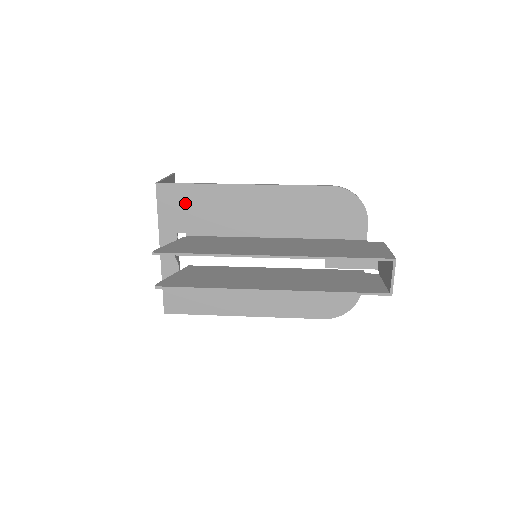
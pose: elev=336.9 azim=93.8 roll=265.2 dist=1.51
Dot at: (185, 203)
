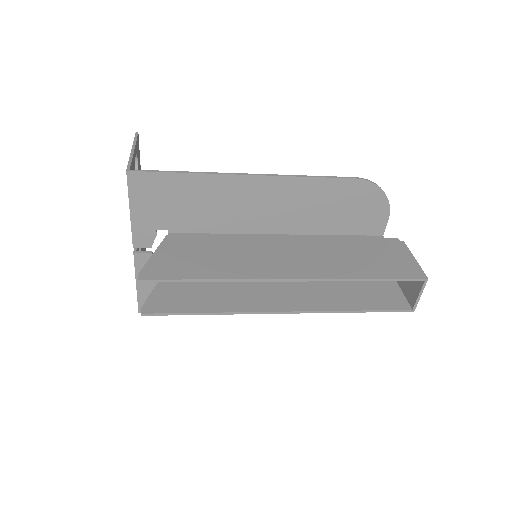
Dot at: (167, 196)
